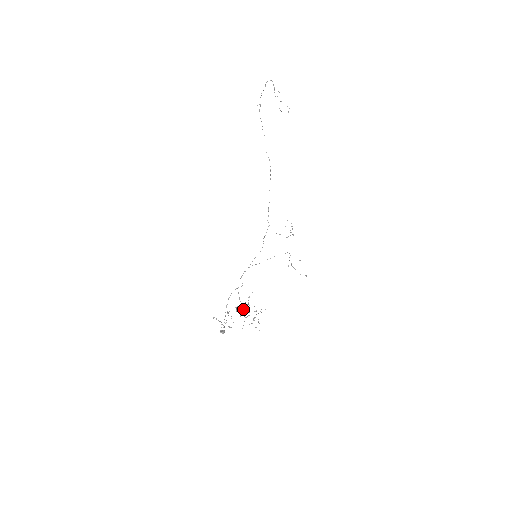
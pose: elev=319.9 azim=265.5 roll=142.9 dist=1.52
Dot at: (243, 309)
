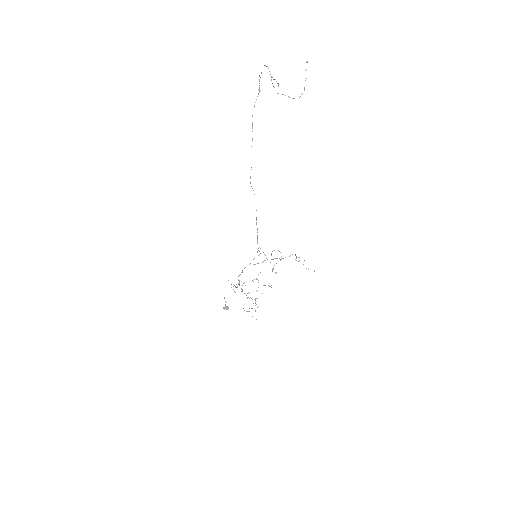
Dot at: occluded
